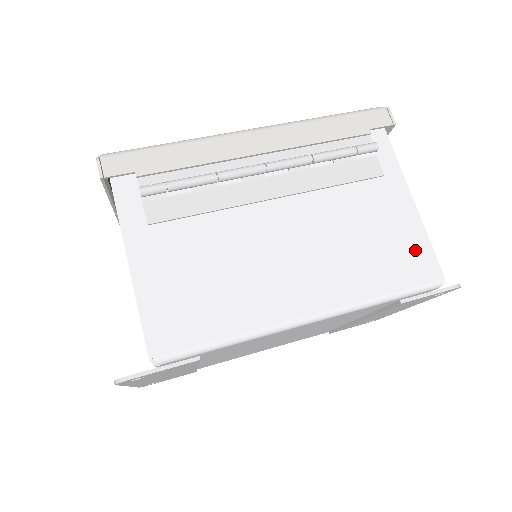
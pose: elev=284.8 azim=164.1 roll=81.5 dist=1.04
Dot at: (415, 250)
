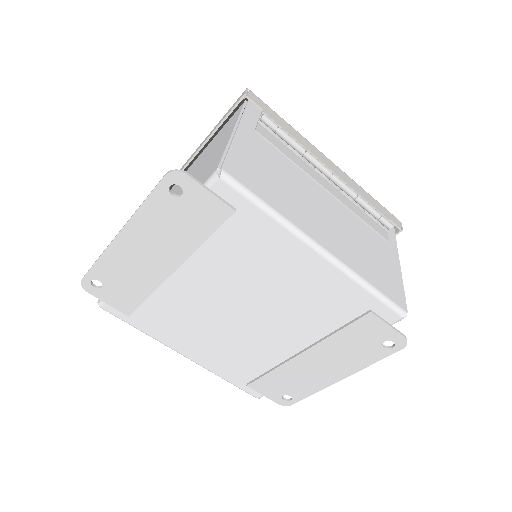
Dot at: (395, 285)
